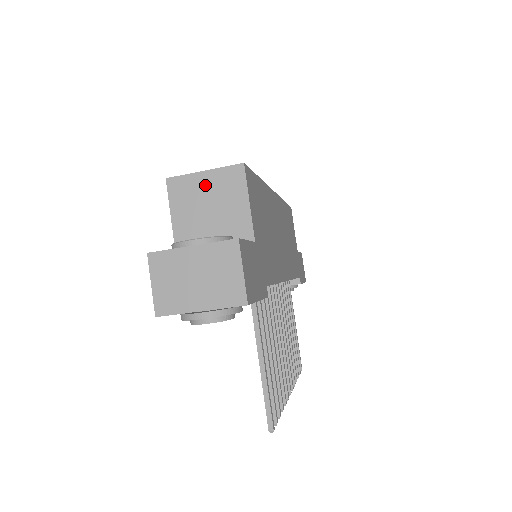
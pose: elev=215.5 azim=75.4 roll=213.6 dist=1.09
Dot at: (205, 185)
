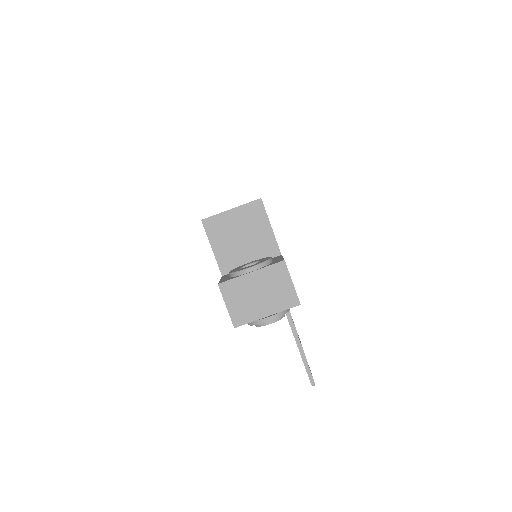
Dot at: (234, 220)
